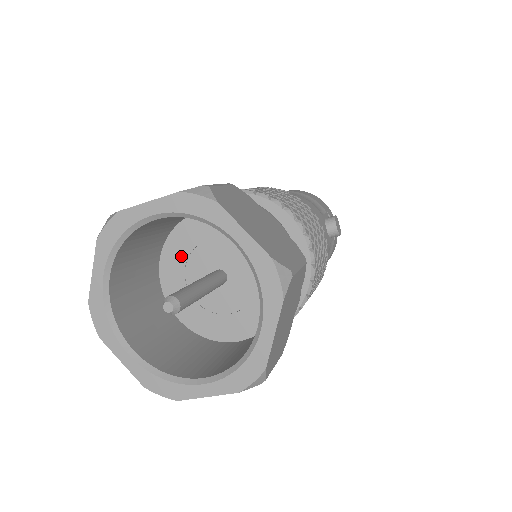
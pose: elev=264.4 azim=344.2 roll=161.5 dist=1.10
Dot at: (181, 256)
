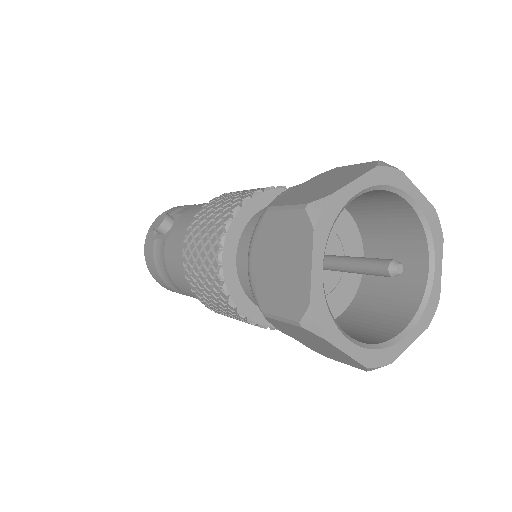
Dot at: occluded
